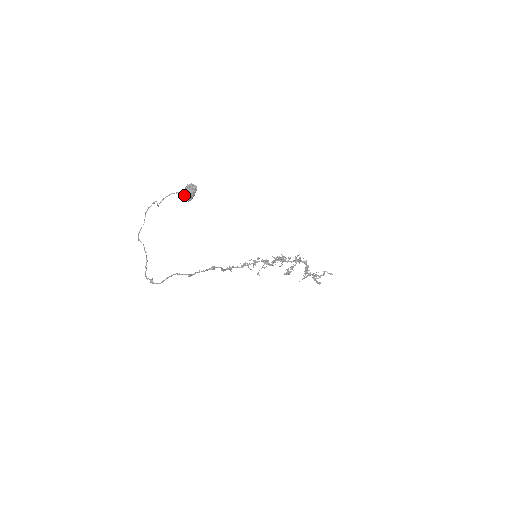
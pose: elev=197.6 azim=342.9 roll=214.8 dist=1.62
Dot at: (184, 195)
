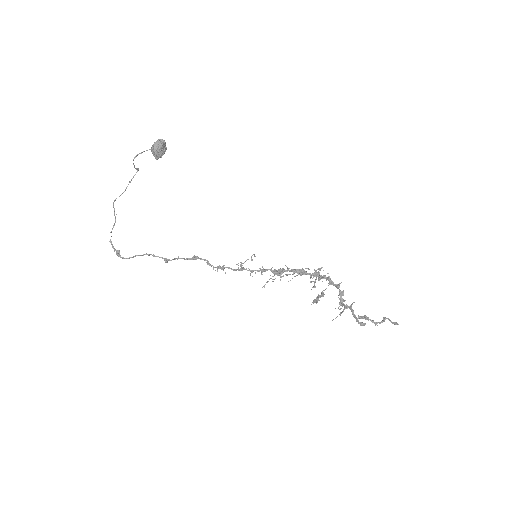
Dot at: (151, 150)
